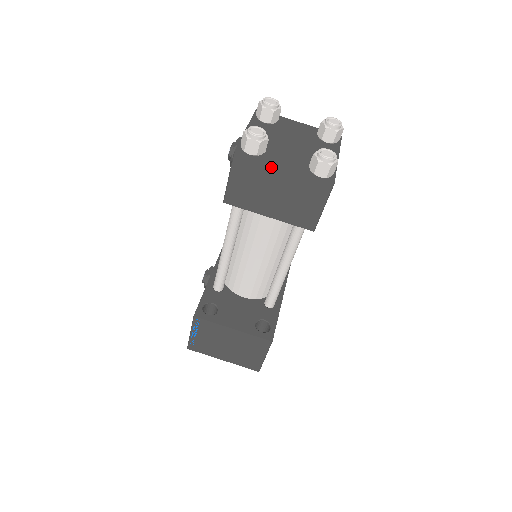
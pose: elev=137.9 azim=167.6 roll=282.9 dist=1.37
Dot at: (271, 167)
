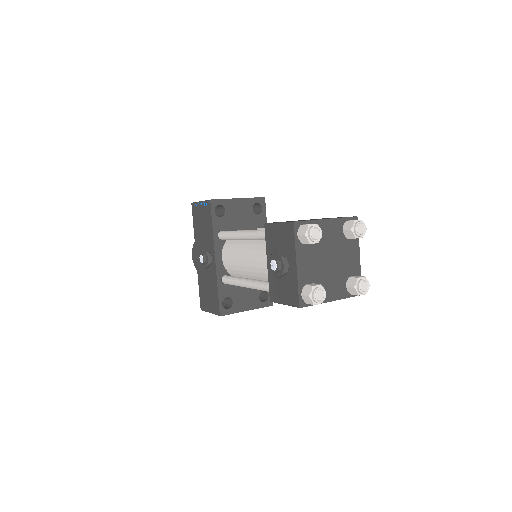
Dot at: (323, 302)
